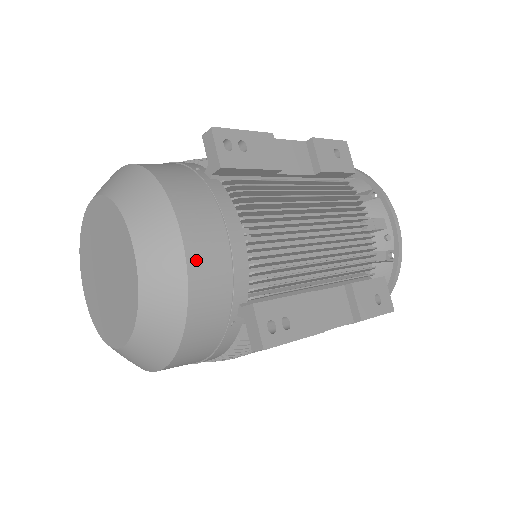
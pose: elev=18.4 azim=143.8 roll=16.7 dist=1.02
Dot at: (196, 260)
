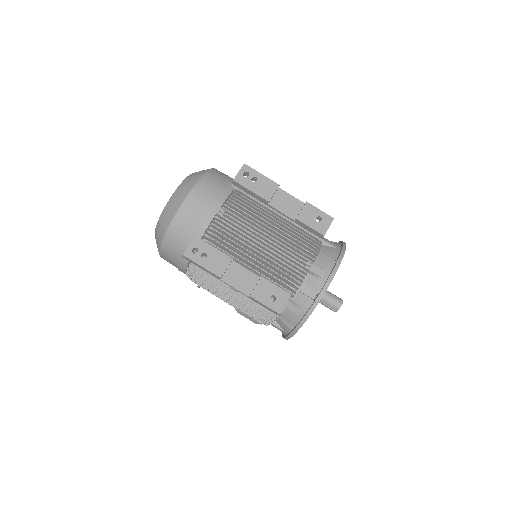
Dot at: (188, 203)
